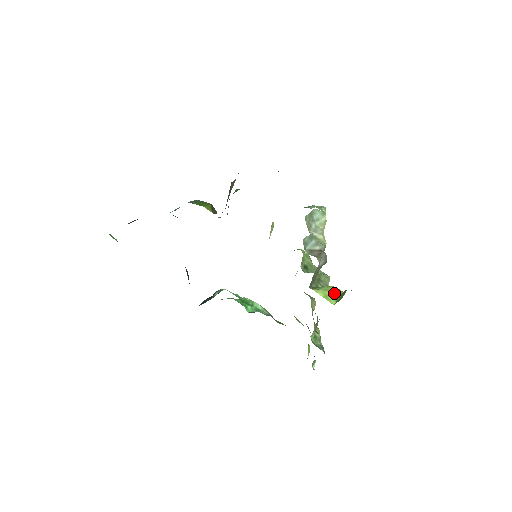
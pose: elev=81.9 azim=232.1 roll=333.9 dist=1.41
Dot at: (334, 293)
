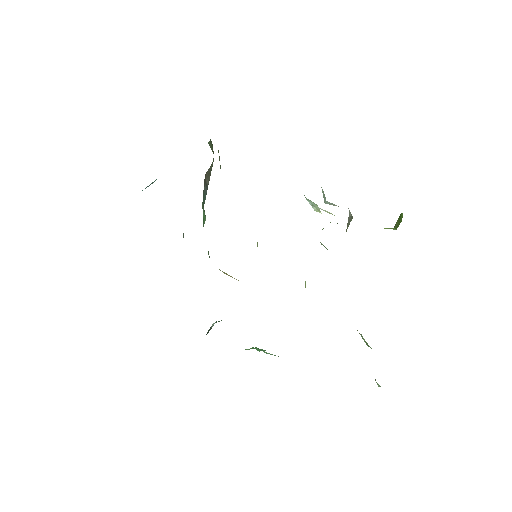
Dot at: occluded
